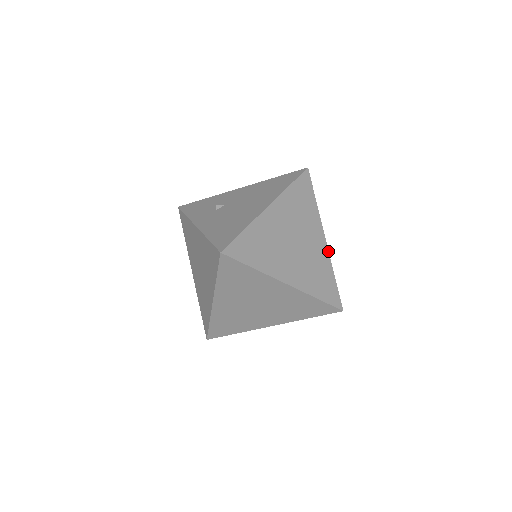
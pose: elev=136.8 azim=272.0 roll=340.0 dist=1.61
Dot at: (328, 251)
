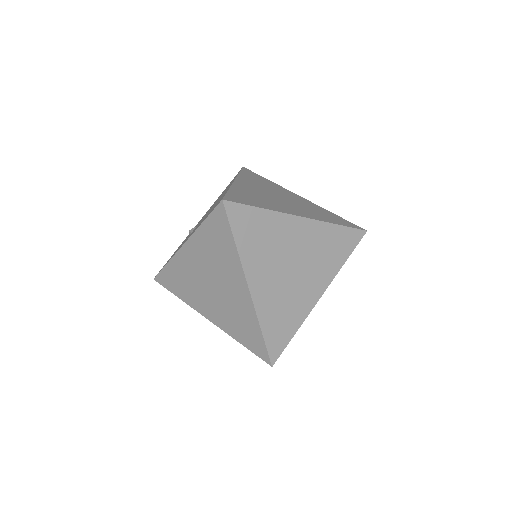
Dot at: (311, 202)
